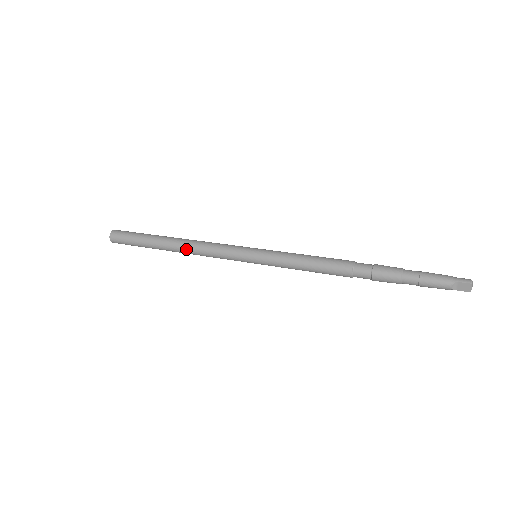
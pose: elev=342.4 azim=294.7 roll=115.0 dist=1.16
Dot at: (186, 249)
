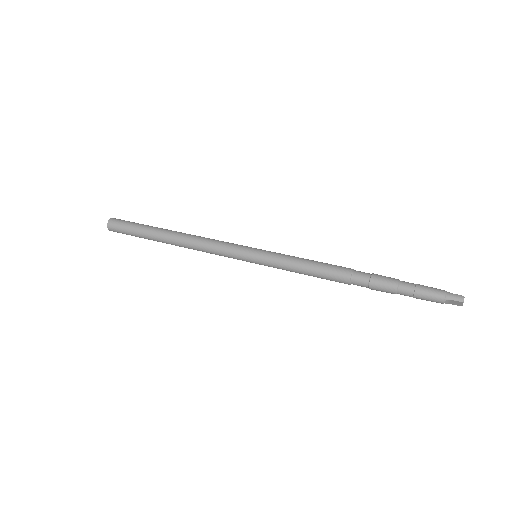
Dot at: (186, 247)
